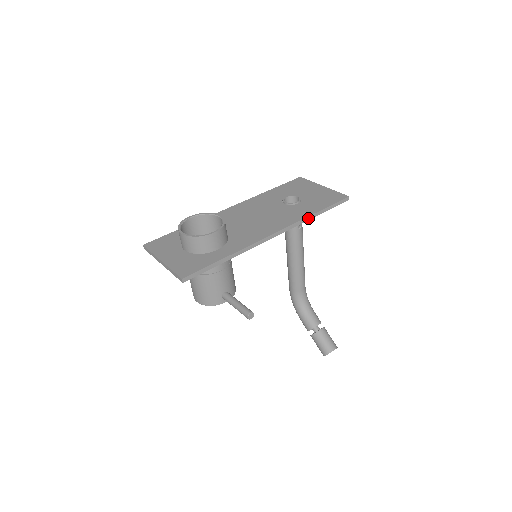
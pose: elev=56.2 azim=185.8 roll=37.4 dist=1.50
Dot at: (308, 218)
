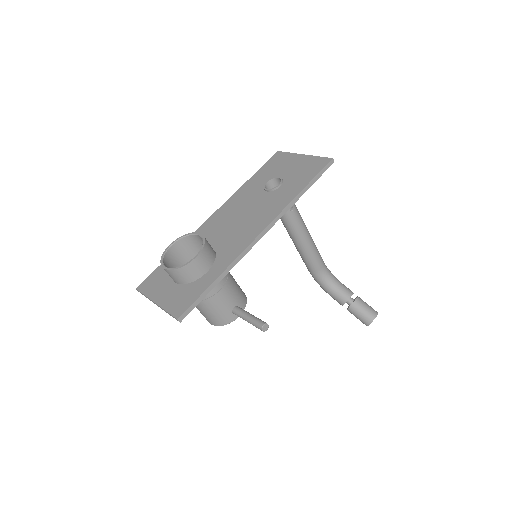
Dot at: (293, 201)
